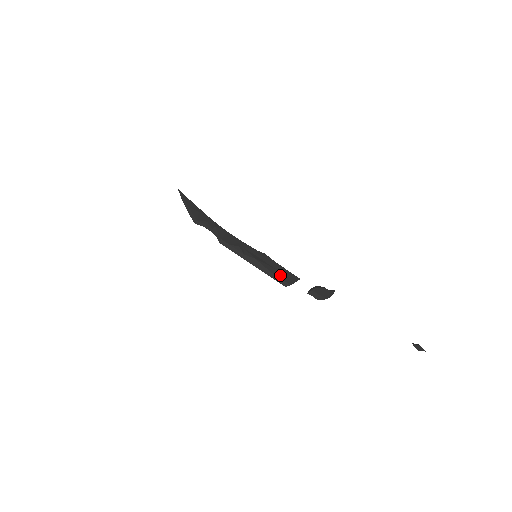
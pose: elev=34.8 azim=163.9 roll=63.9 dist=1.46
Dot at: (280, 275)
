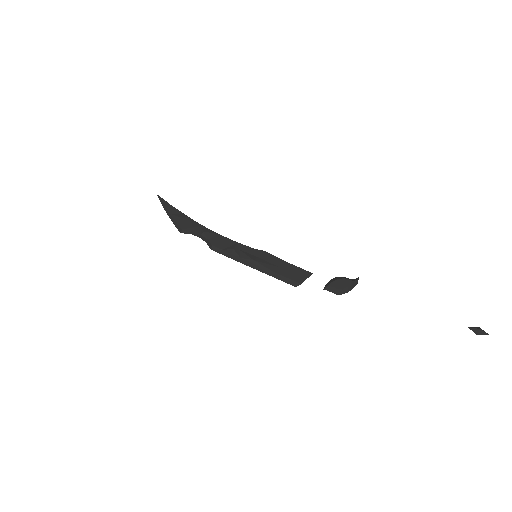
Dot at: (287, 274)
